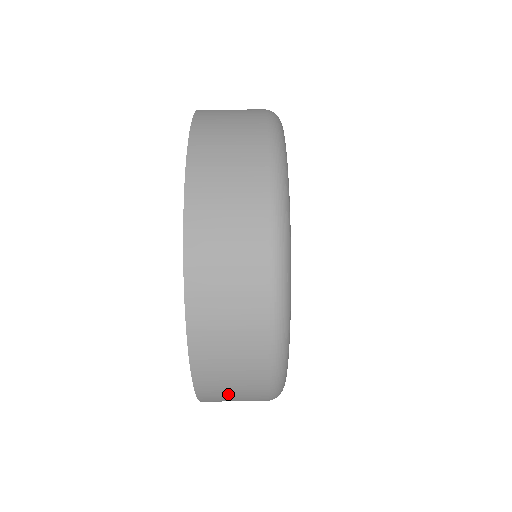
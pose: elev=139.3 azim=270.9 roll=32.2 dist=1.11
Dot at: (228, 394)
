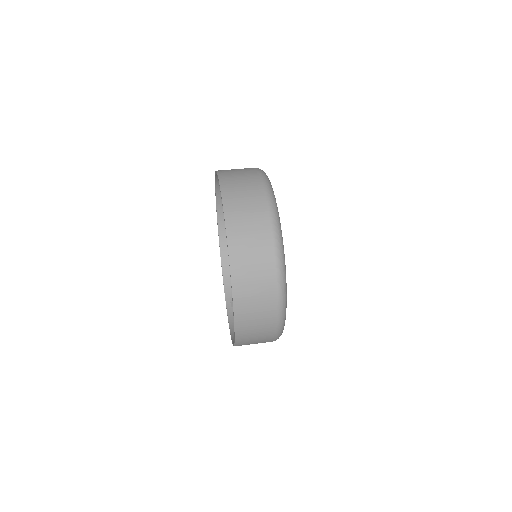
Dot at: occluded
